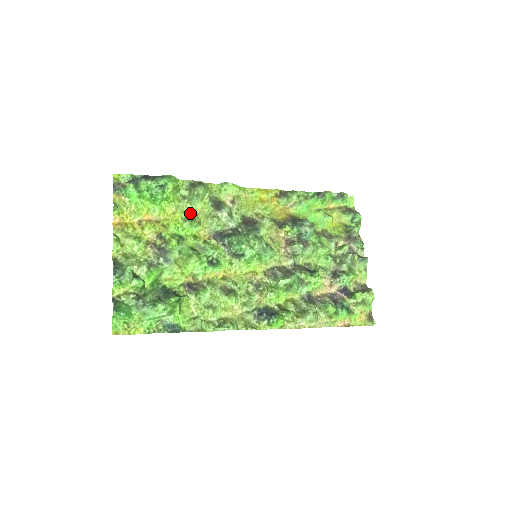
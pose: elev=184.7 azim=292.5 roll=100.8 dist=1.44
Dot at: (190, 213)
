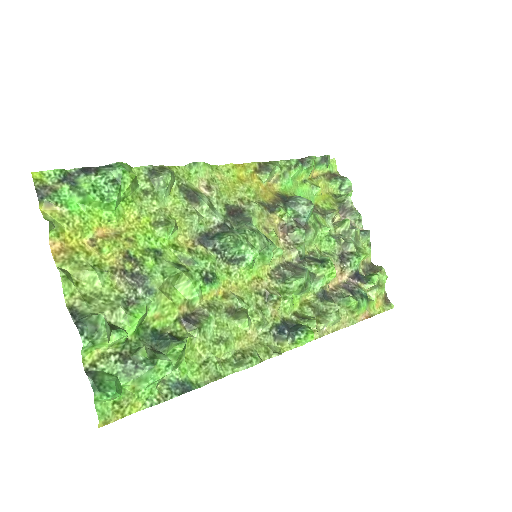
Dot at: (160, 214)
